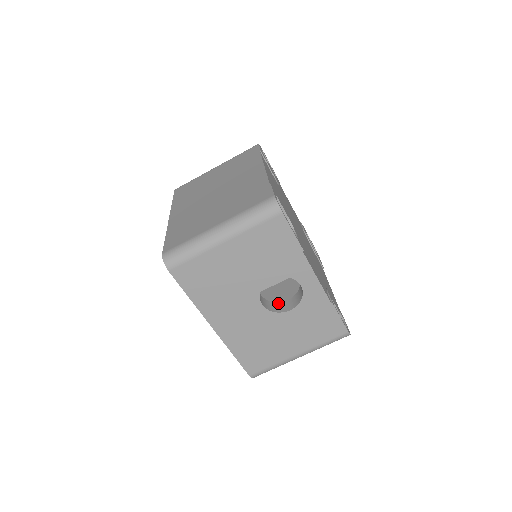
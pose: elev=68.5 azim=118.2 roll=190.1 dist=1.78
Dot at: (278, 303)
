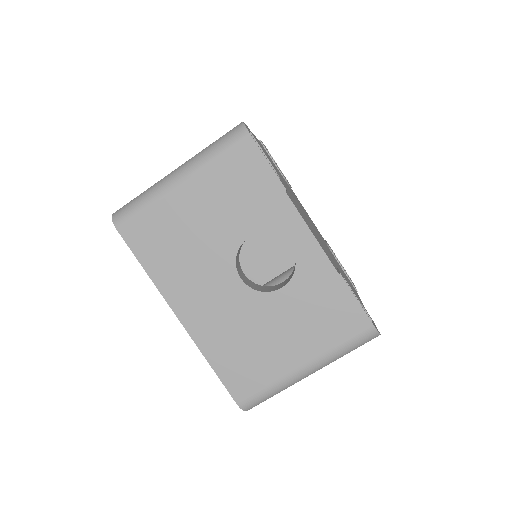
Dot at: (269, 286)
